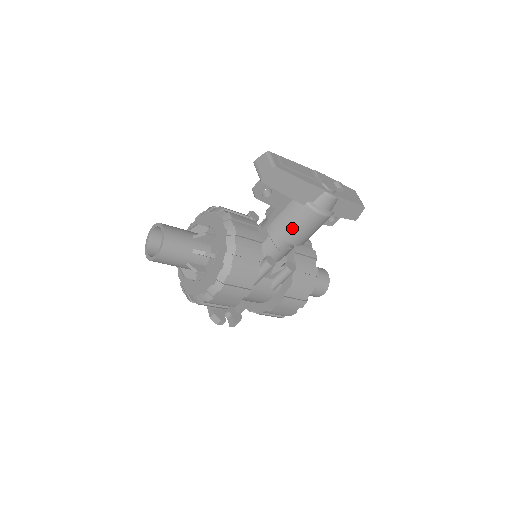
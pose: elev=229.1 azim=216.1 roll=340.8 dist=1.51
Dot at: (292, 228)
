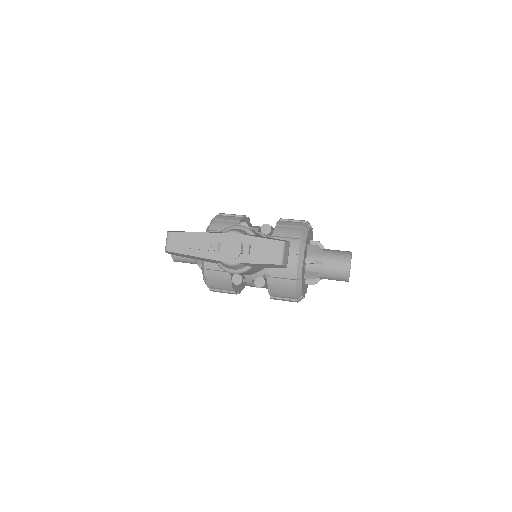
Dot at: occluded
